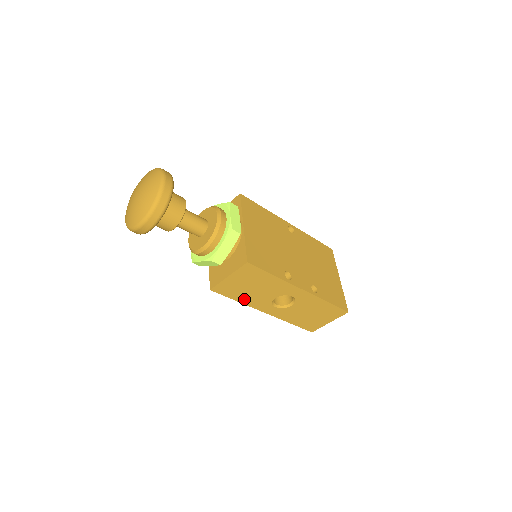
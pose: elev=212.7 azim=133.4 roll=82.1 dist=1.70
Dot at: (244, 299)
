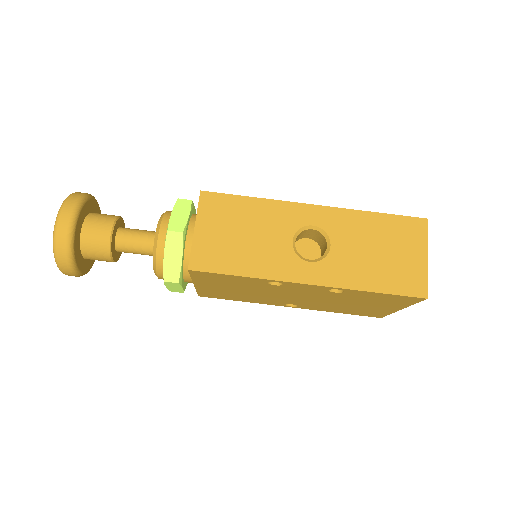
Dot at: (251, 267)
